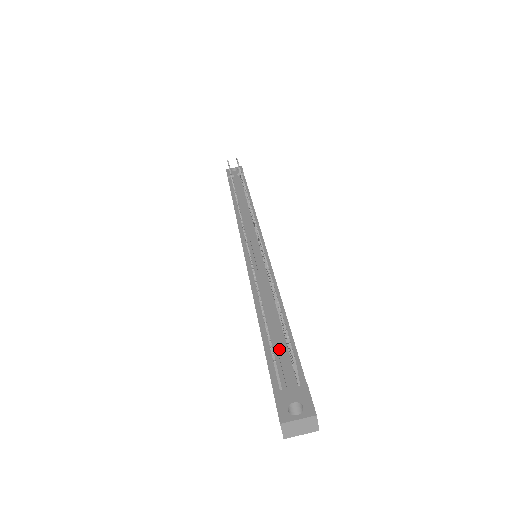
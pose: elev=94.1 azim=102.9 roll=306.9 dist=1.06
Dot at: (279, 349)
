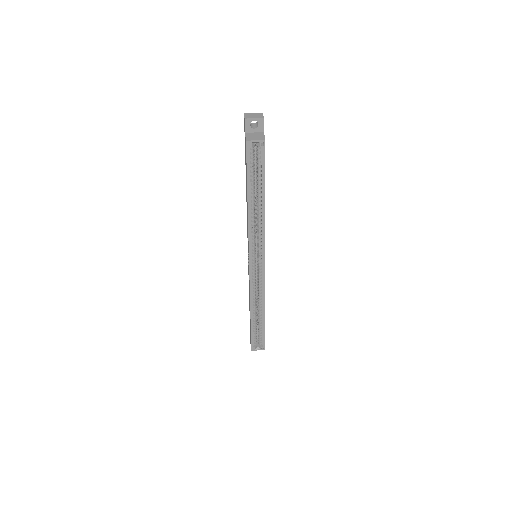
Dot at: occluded
